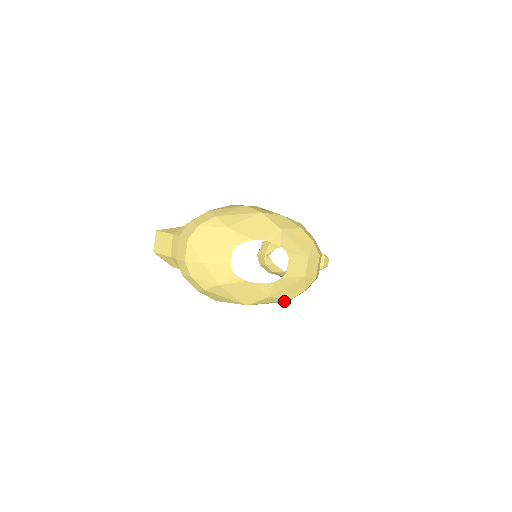
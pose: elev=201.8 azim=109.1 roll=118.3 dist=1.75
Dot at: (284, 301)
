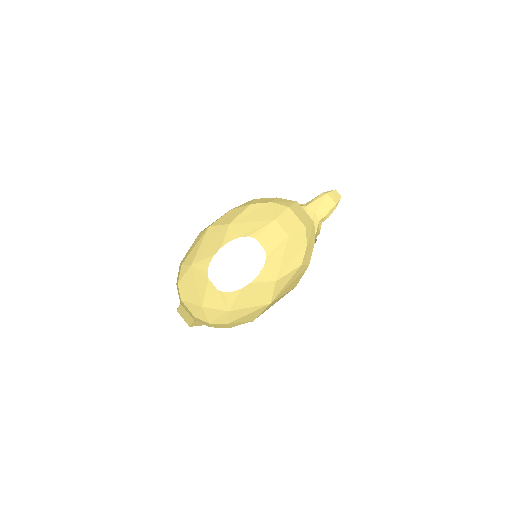
Dot at: (302, 269)
